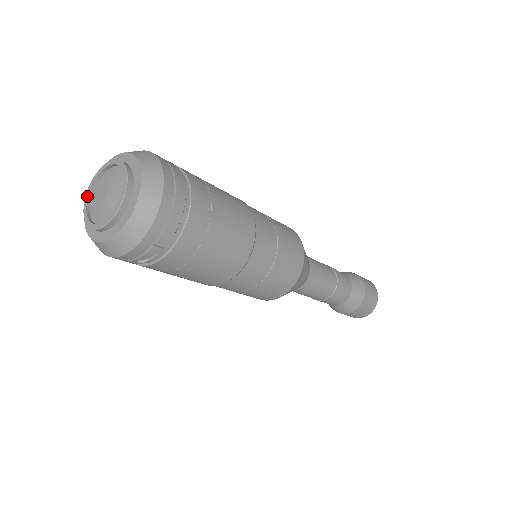
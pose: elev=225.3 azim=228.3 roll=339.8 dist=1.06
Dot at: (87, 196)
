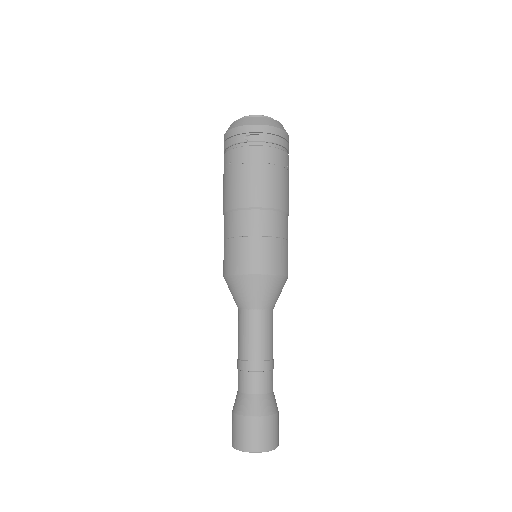
Dot at: occluded
